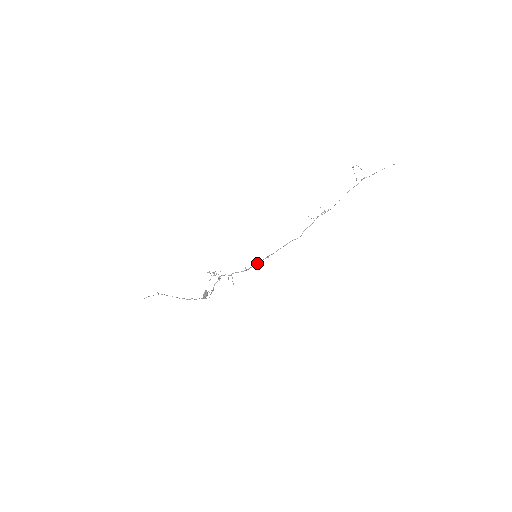
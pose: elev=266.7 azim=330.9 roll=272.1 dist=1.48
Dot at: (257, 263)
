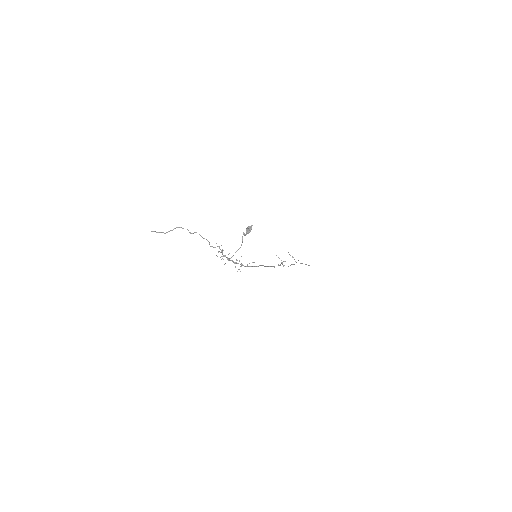
Dot at: (255, 266)
